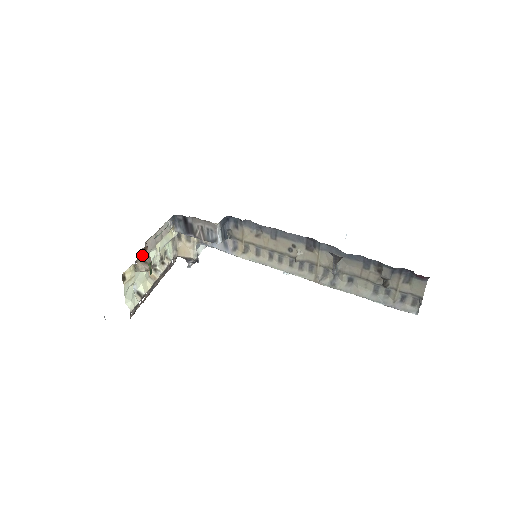
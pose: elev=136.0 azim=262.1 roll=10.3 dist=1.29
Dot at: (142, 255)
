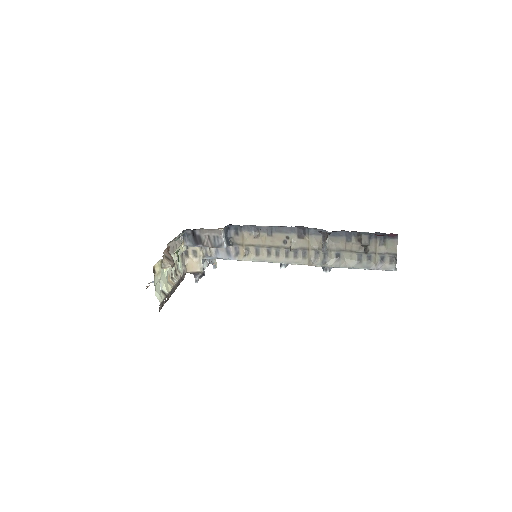
Dot at: (166, 254)
